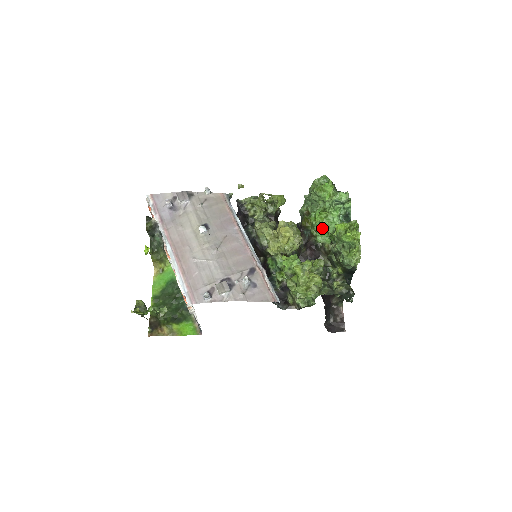
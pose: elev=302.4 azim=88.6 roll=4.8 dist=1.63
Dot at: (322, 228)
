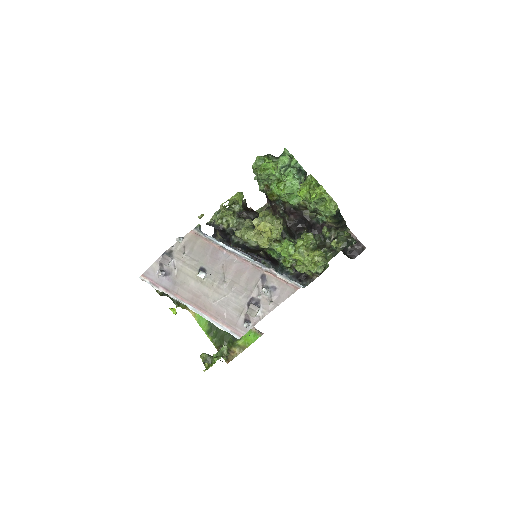
Dot at: (288, 195)
